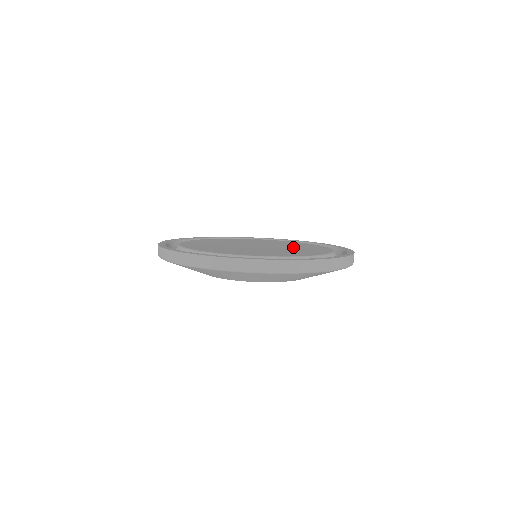
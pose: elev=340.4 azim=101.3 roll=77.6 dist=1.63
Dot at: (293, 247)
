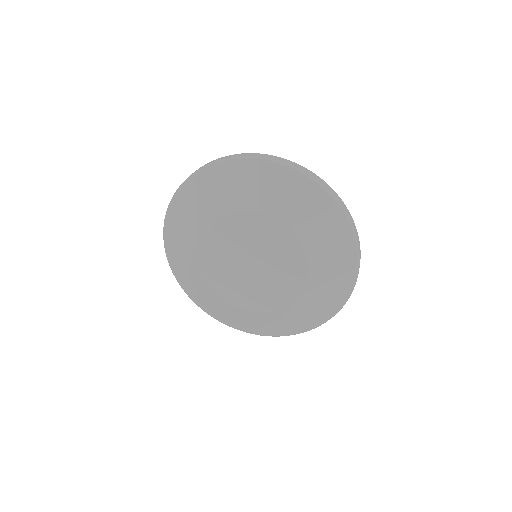
Dot at: occluded
